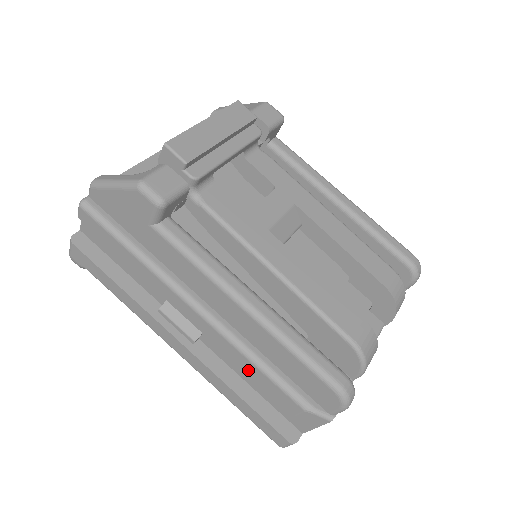
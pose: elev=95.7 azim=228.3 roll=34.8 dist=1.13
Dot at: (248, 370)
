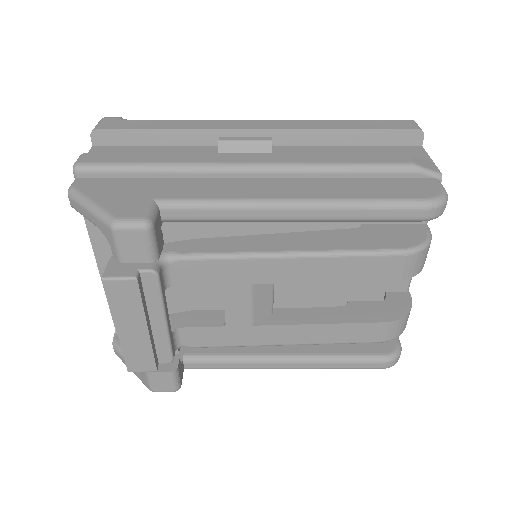
Dot at: occluded
